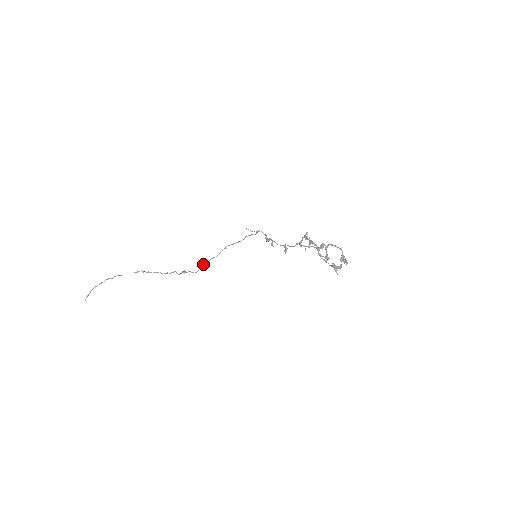
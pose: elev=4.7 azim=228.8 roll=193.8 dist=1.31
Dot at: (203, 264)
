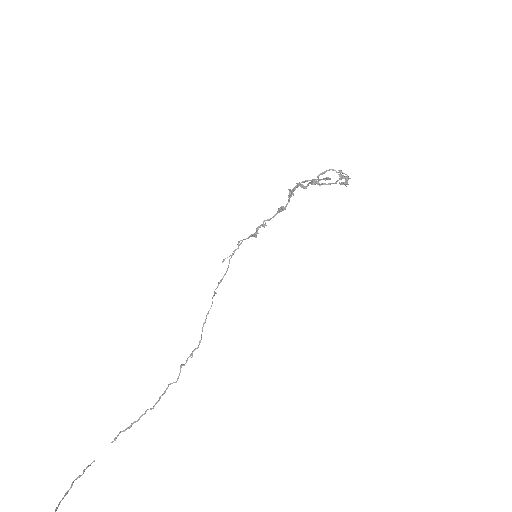
Dot at: occluded
